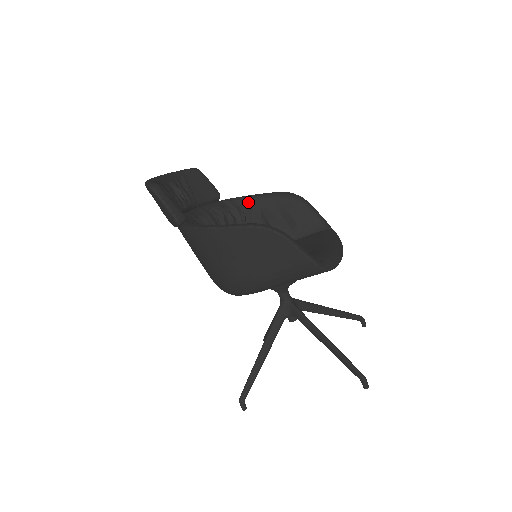
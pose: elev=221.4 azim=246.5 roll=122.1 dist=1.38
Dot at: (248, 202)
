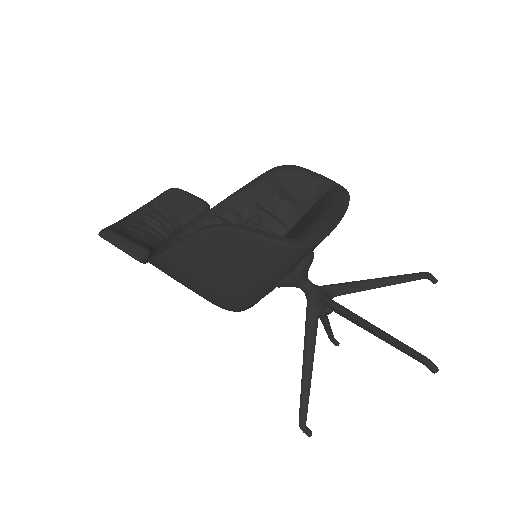
Dot at: (238, 198)
